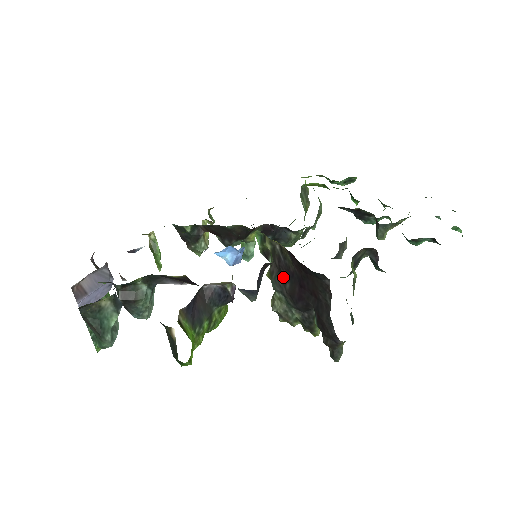
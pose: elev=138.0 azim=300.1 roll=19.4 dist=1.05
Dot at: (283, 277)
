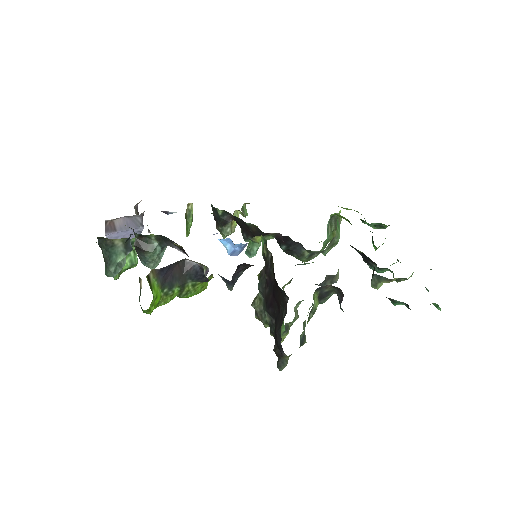
Dot at: (266, 282)
